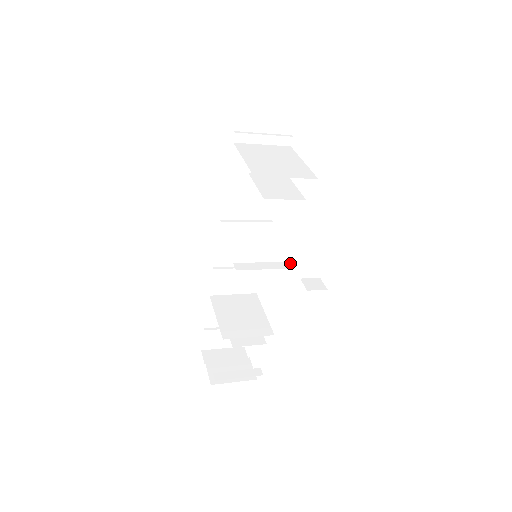
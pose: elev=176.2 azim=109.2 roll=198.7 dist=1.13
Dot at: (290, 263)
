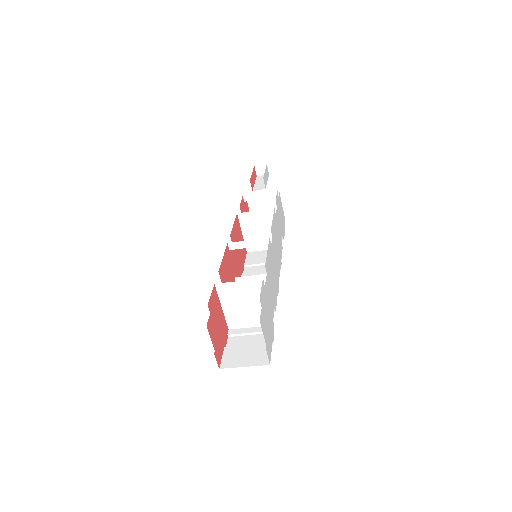
Dot at: (272, 235)
